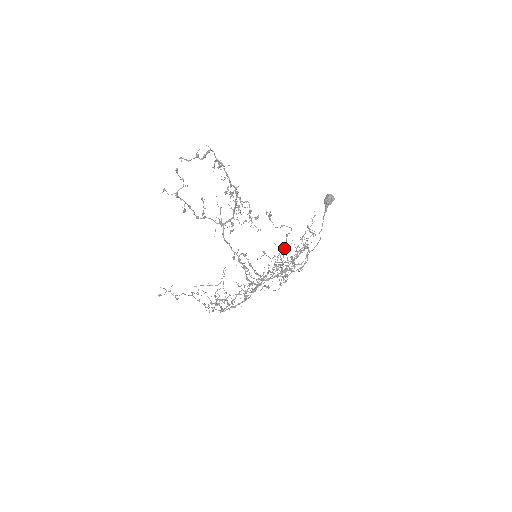
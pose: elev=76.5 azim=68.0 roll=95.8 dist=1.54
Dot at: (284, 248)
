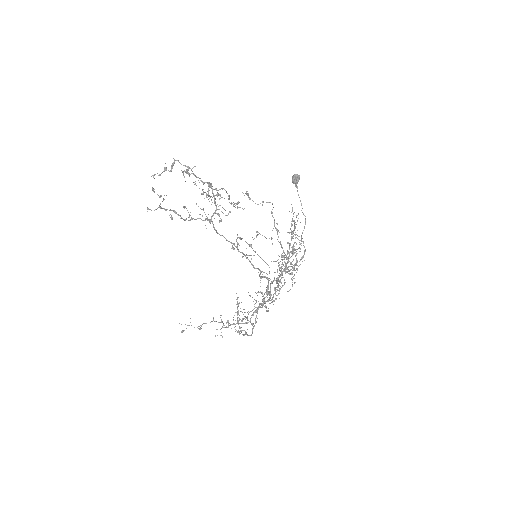
Dot at: (275, 227)
